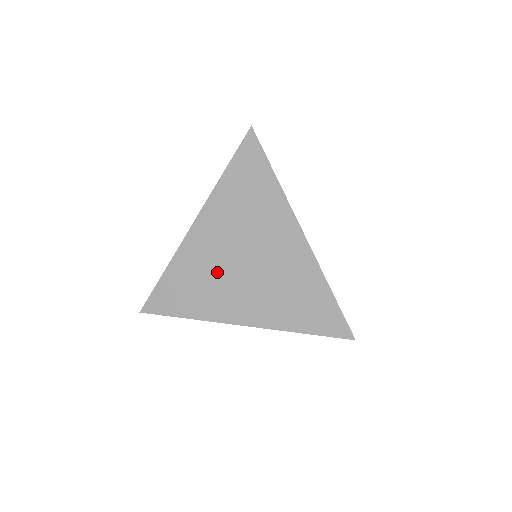
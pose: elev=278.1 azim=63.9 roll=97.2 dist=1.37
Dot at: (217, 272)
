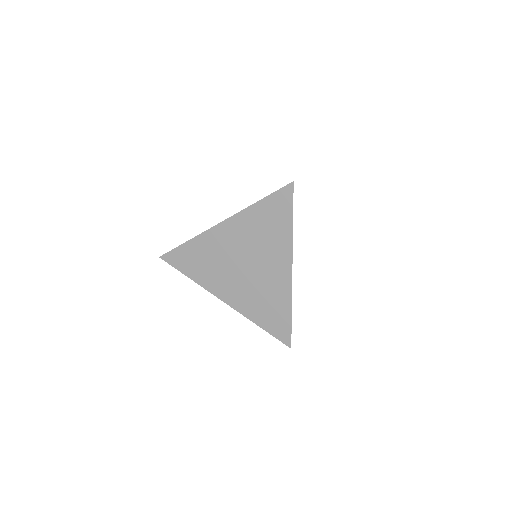
Dot at: (223, 261)
